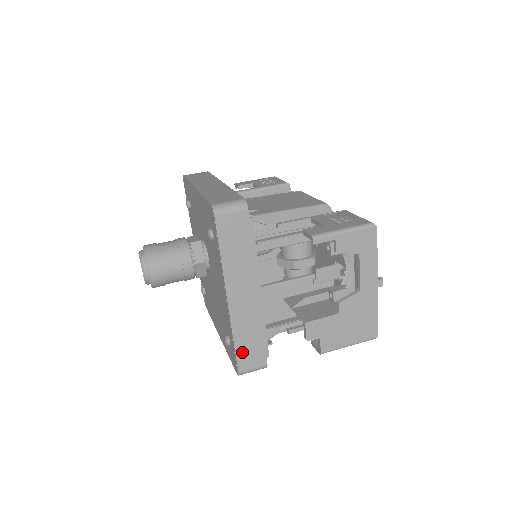
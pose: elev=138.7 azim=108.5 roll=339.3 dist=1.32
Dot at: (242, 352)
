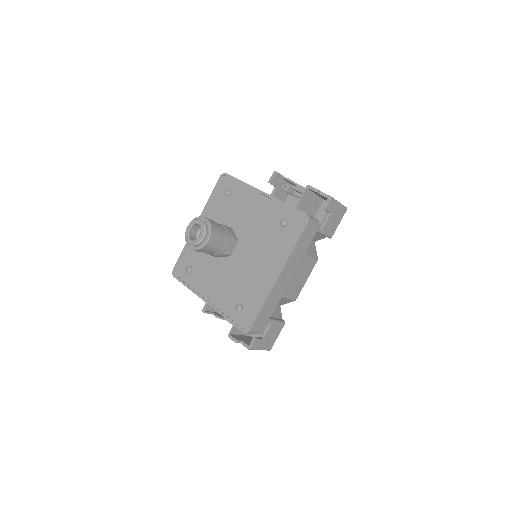
Dot at: occluded
